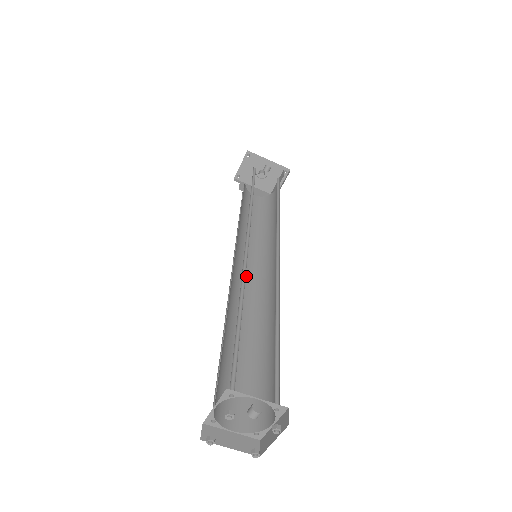
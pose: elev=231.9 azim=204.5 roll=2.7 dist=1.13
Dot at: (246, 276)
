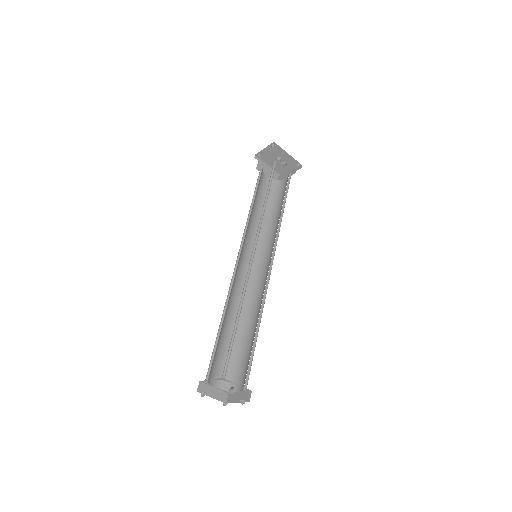
Dot at: (244, 266)
